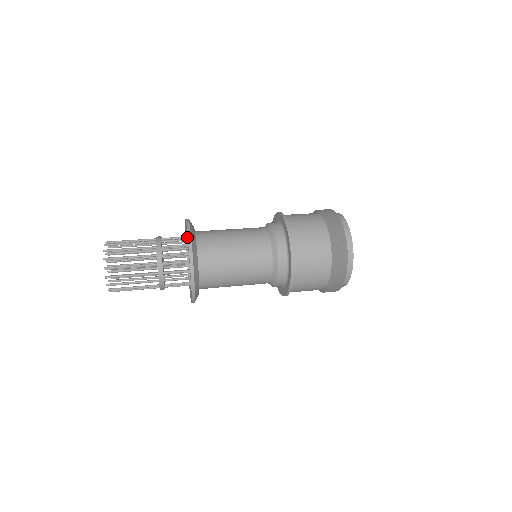
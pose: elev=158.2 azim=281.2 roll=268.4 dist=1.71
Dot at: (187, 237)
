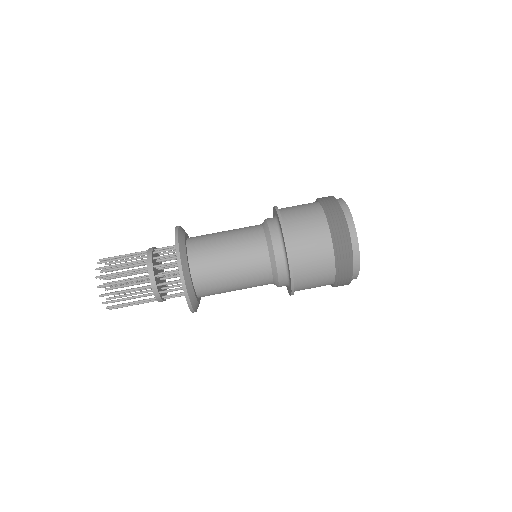
Dot at: occluded
